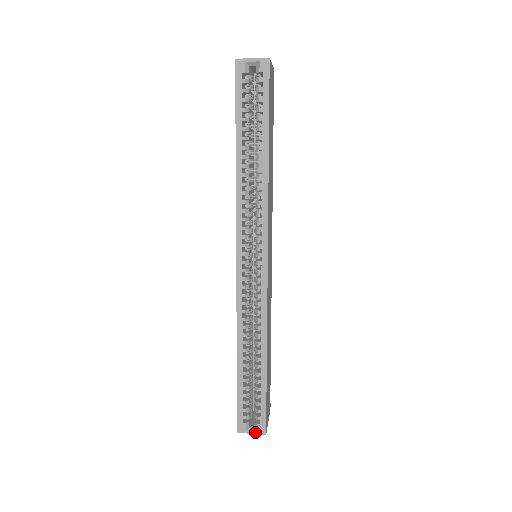
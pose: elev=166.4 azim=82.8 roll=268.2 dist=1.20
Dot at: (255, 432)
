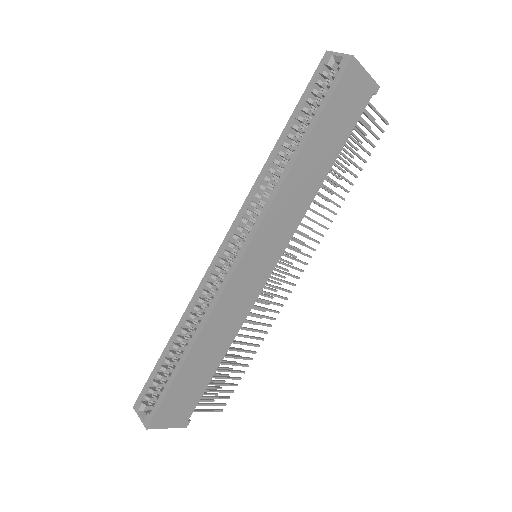
Dot at: (142, 419)
